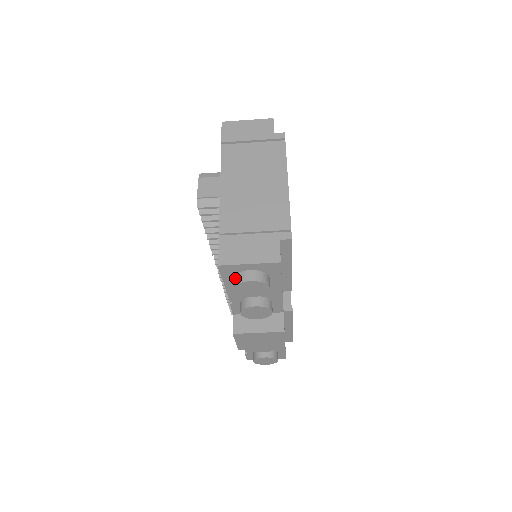
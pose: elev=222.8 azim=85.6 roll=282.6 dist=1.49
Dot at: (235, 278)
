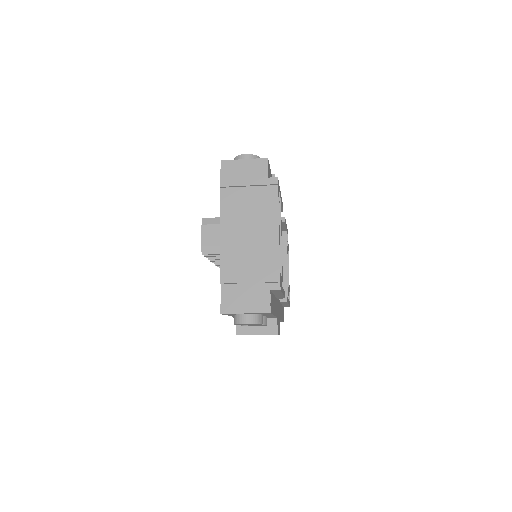
Dot at: (235, 317)
